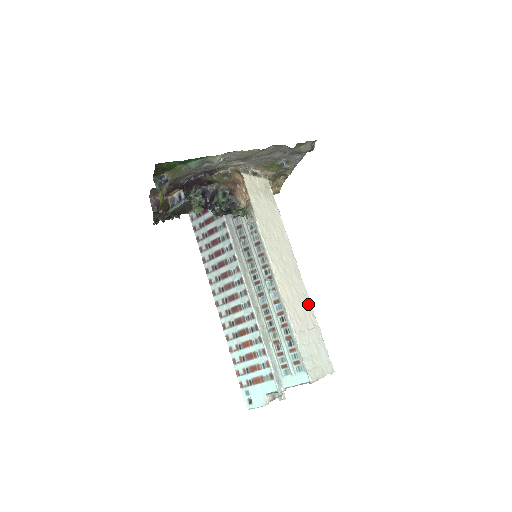
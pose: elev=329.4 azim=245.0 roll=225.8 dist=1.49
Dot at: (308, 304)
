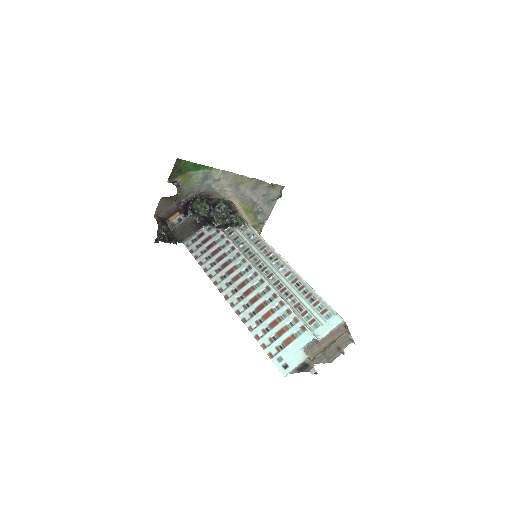
Dot at: occluded
